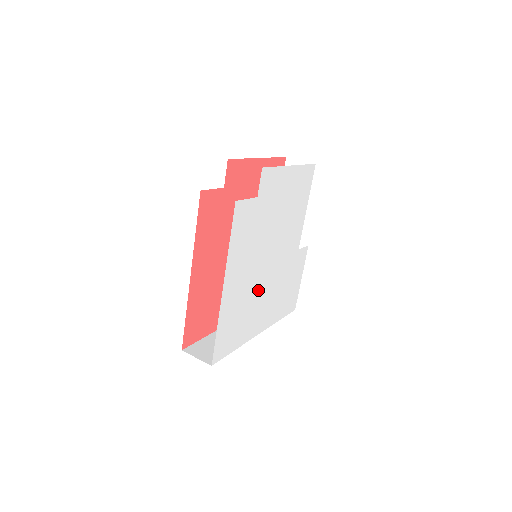
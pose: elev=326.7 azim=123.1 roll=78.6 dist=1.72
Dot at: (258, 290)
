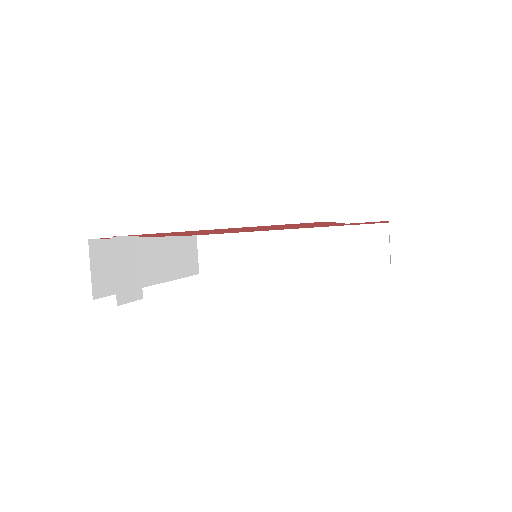
Dot at: occluded
